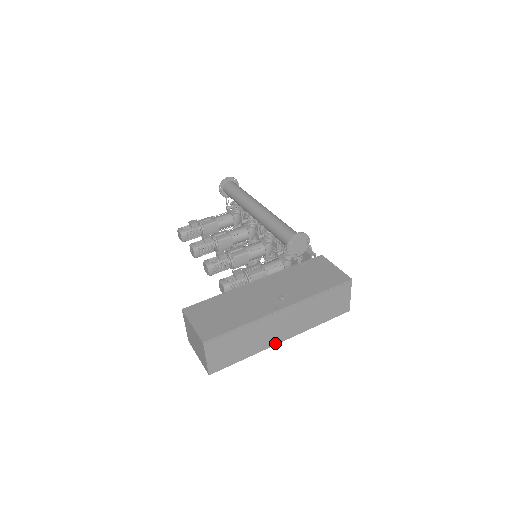
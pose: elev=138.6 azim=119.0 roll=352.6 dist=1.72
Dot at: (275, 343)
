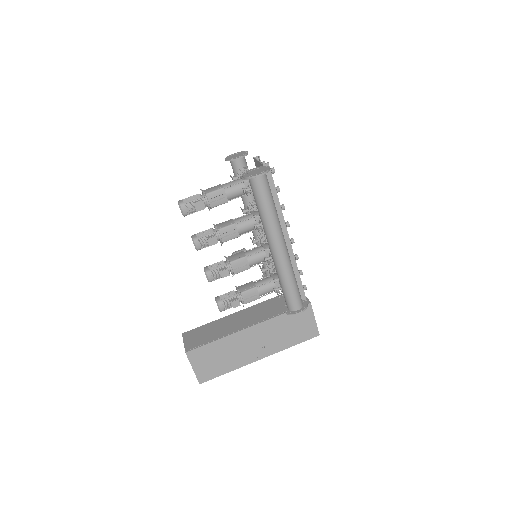
Dot at: occluded
